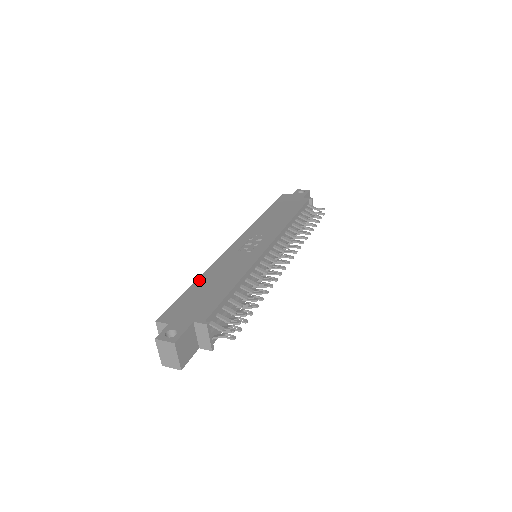
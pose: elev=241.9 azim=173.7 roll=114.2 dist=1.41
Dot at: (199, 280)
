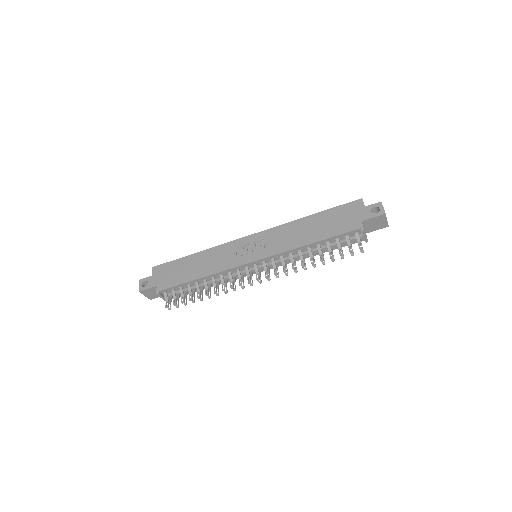
Dot at: (195, 255)
